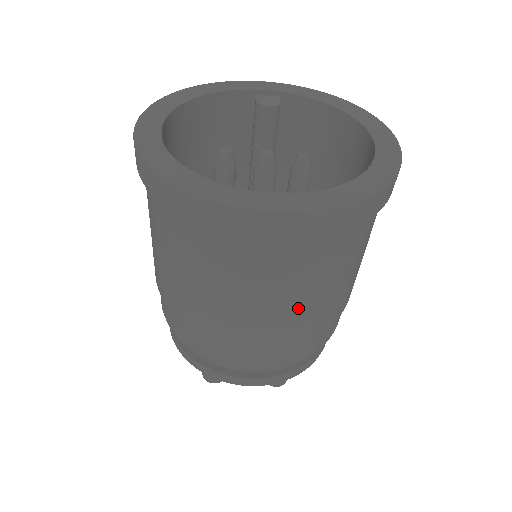
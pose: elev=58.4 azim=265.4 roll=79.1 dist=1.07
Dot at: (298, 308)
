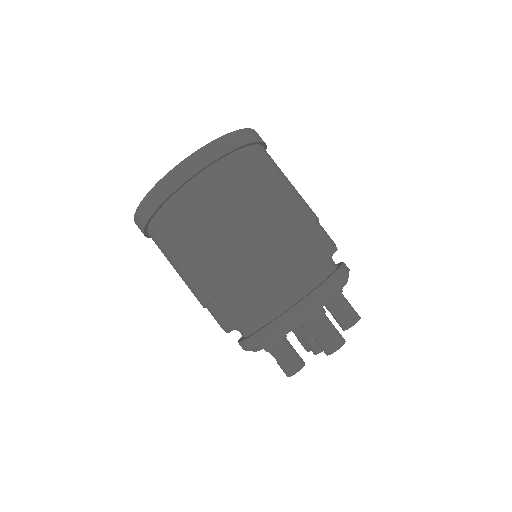
Dot at: (220, 242)
